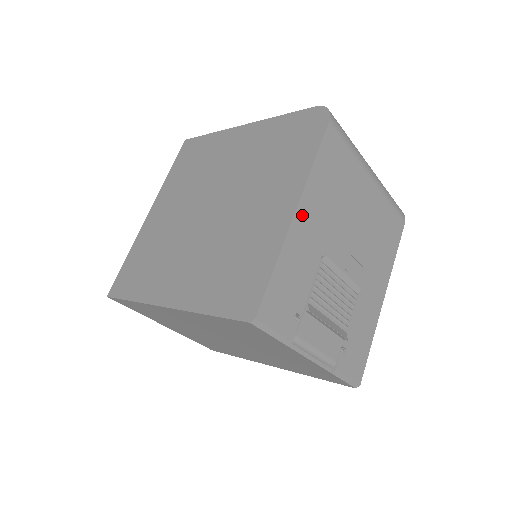
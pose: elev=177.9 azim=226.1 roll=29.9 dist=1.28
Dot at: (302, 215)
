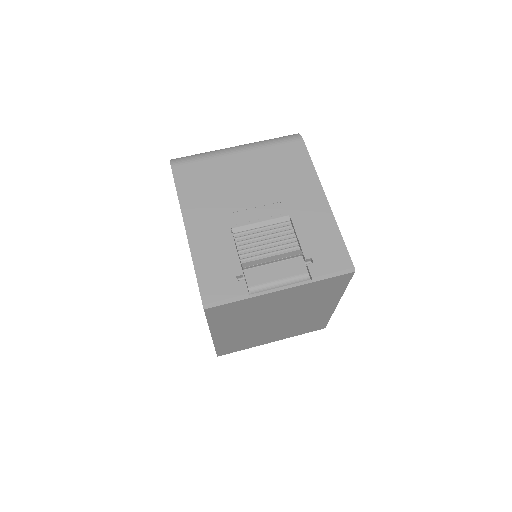
Dot at: (193, 227)
